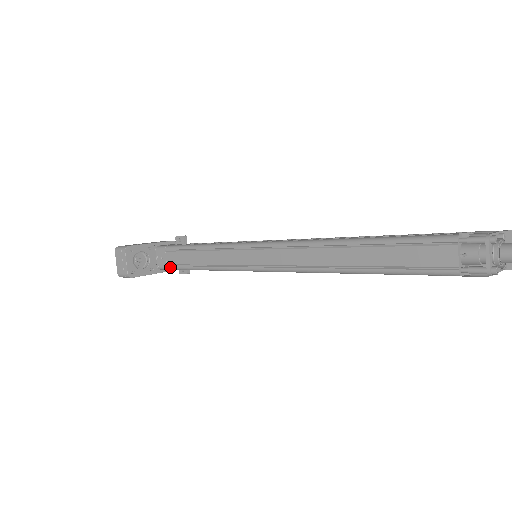
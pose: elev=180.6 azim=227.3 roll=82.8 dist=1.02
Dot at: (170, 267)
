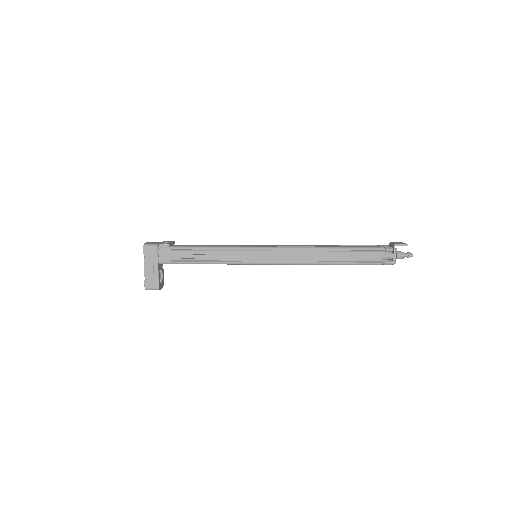
Dot at: occluded
